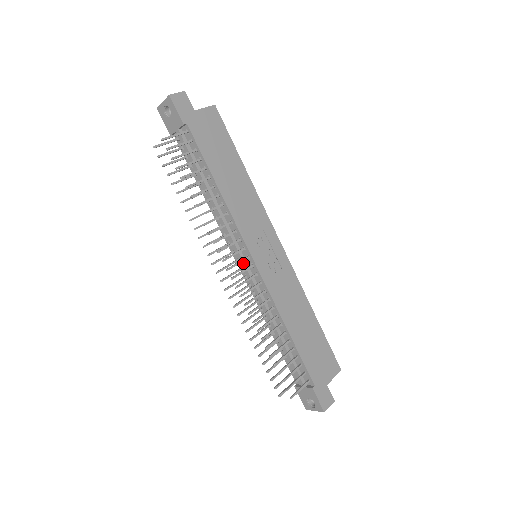
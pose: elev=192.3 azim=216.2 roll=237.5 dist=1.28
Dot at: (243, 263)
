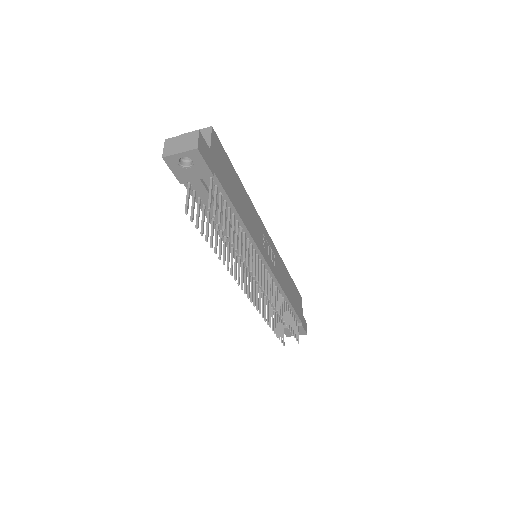
Dot at: occluded
